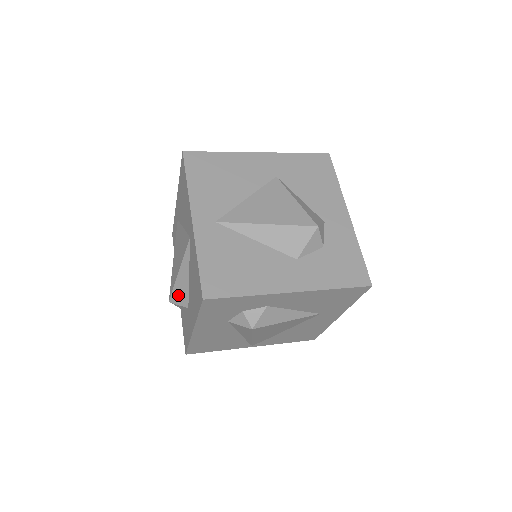
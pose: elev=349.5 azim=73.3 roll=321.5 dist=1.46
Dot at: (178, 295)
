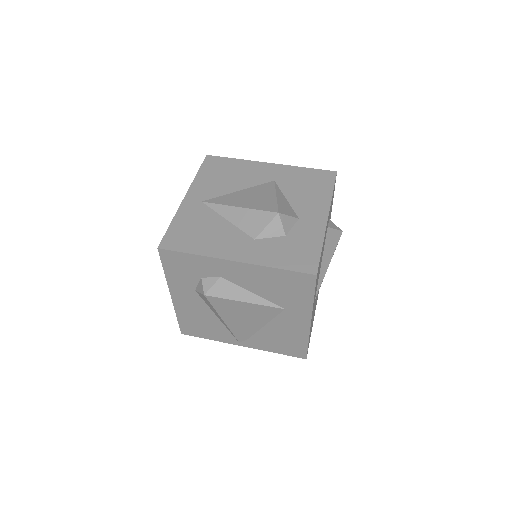
Dot at: occluded
